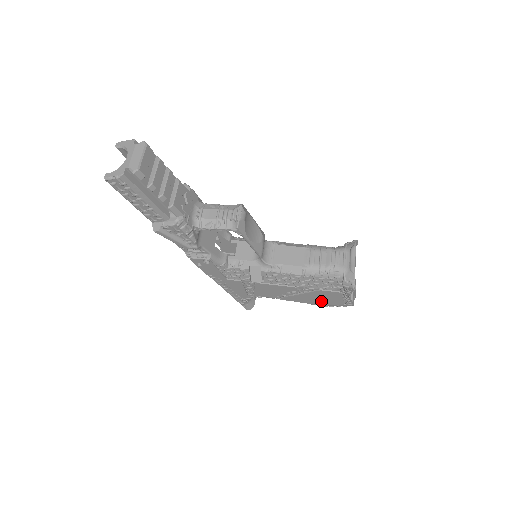
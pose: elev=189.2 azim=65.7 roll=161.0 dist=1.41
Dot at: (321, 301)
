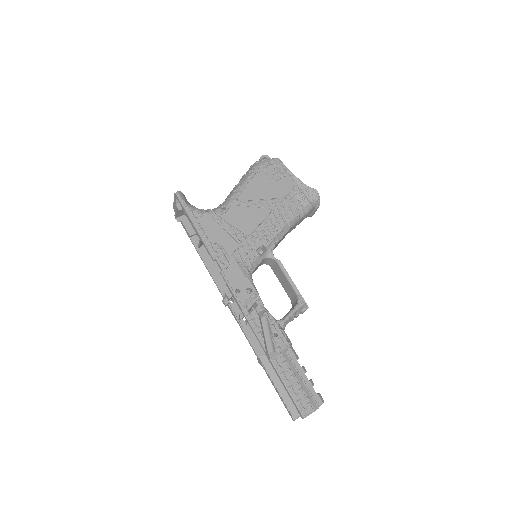
Dot at: occluded
